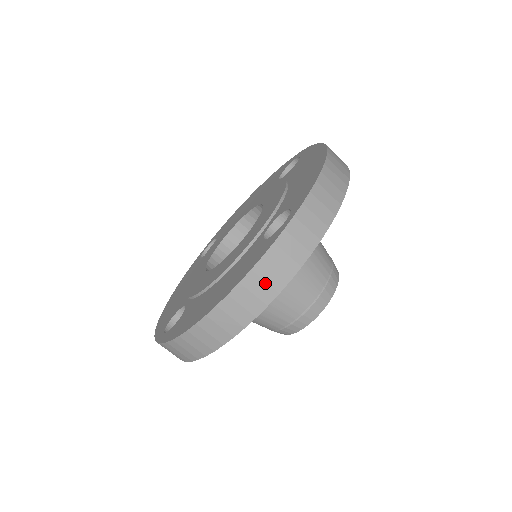
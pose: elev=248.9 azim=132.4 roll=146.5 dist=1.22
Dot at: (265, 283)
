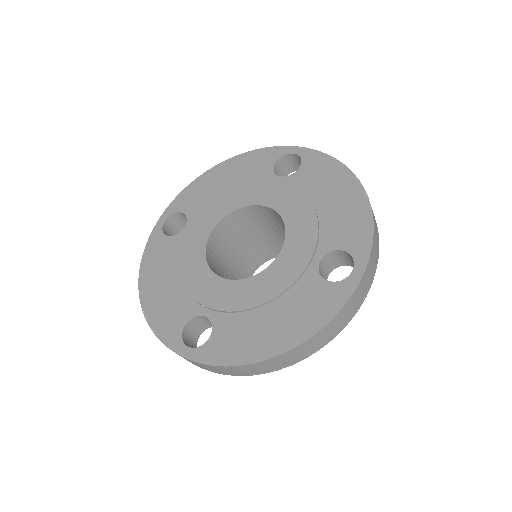
Dot at: (336, 327)
